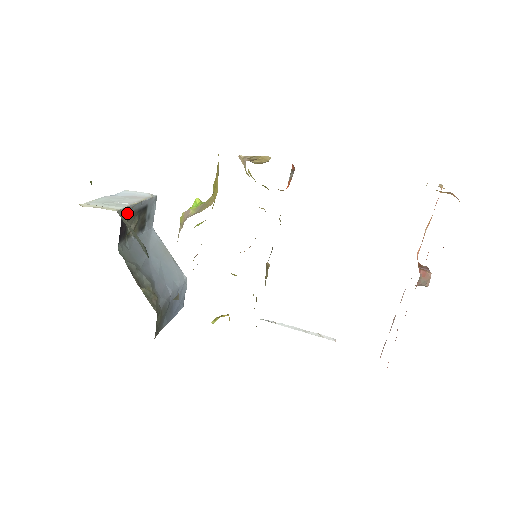
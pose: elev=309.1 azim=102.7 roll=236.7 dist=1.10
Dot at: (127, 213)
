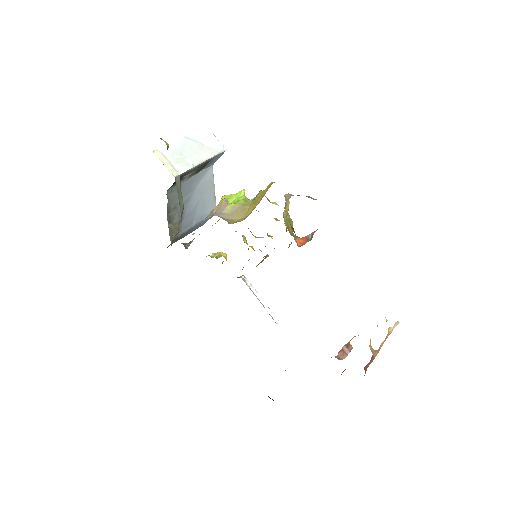
Dot at: (187, 172)
